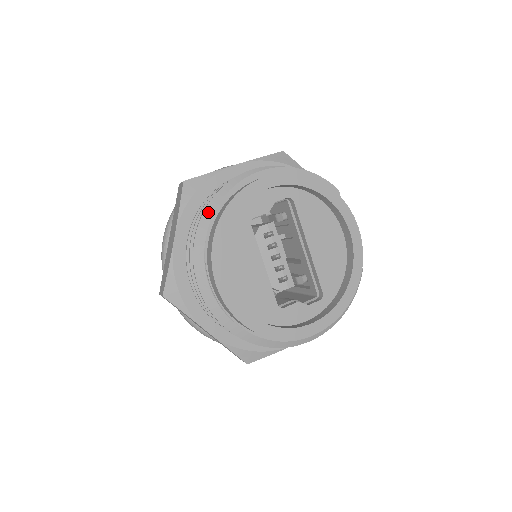
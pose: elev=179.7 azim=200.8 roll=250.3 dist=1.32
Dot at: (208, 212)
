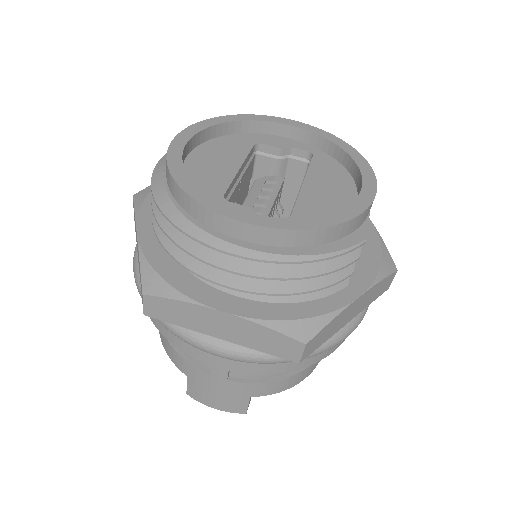
Dot at: occluded
